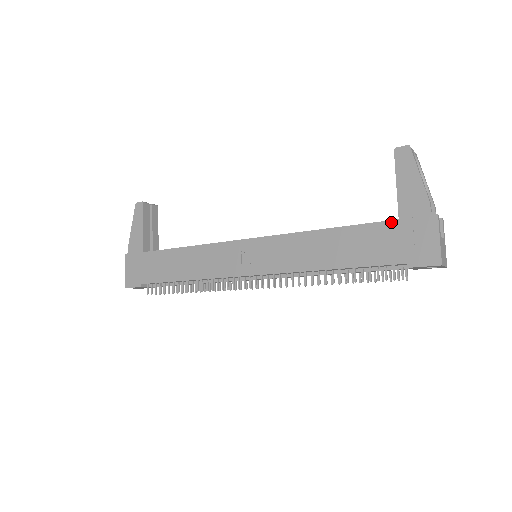
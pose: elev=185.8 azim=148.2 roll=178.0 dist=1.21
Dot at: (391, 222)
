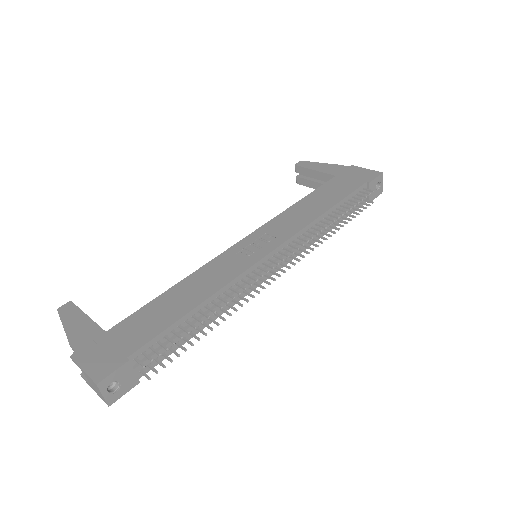
Dot at: (333, 178)
